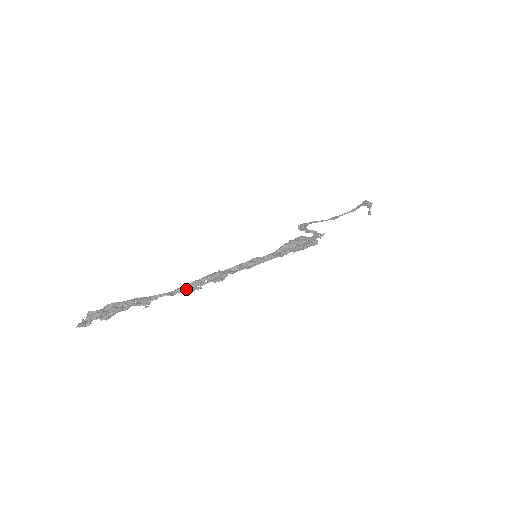
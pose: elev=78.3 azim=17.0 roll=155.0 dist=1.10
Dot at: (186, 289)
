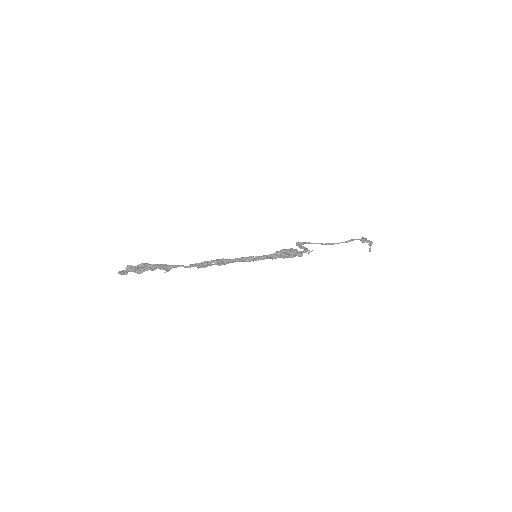
Dot at: (197, 265)
